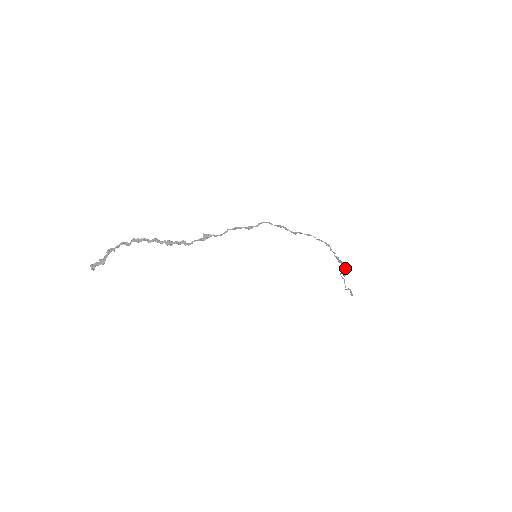
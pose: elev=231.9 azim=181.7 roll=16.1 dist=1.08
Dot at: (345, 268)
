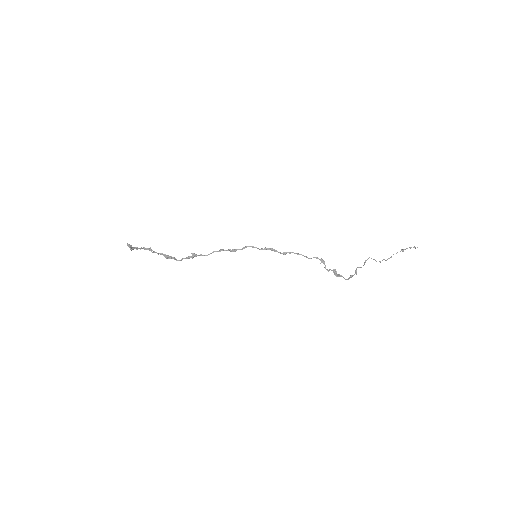
Dot at: occluded
